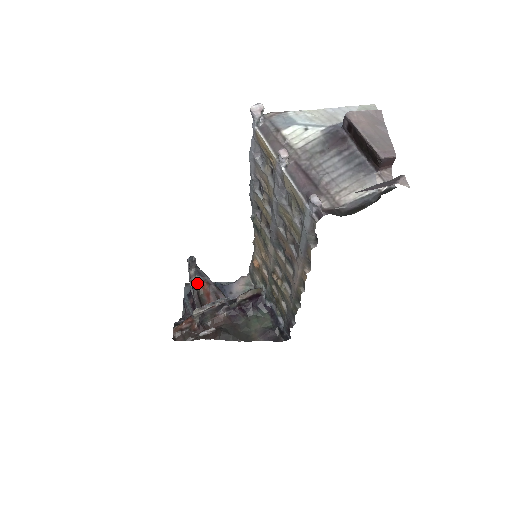
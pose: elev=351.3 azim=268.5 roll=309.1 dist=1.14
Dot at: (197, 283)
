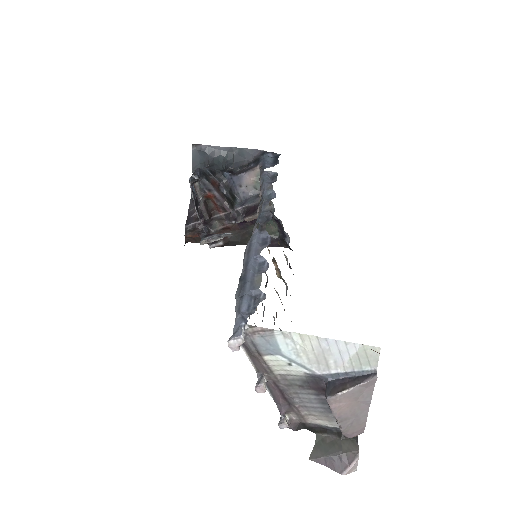
Dot at: (203, 194)
